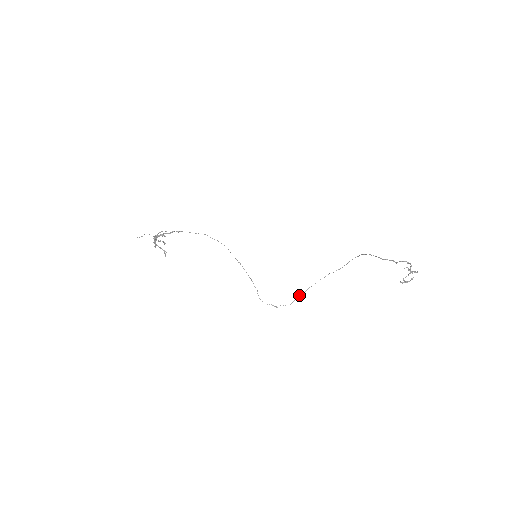
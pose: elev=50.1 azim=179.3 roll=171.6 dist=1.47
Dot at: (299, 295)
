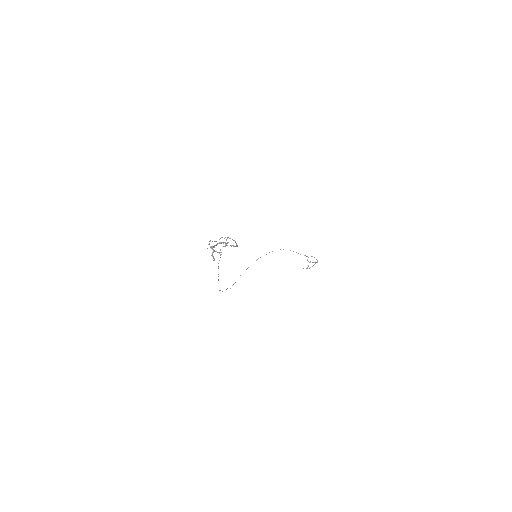
Dot at: occluded
